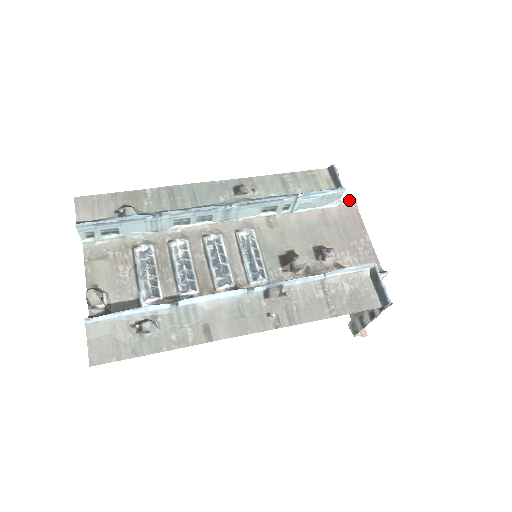
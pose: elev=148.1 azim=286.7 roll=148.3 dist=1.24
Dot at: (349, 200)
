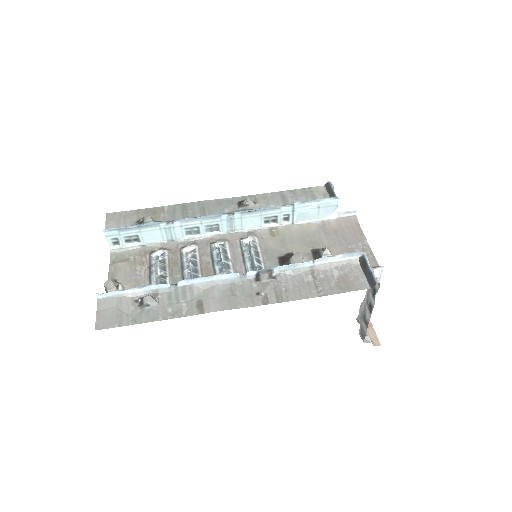
Dot at: (347, 212)
